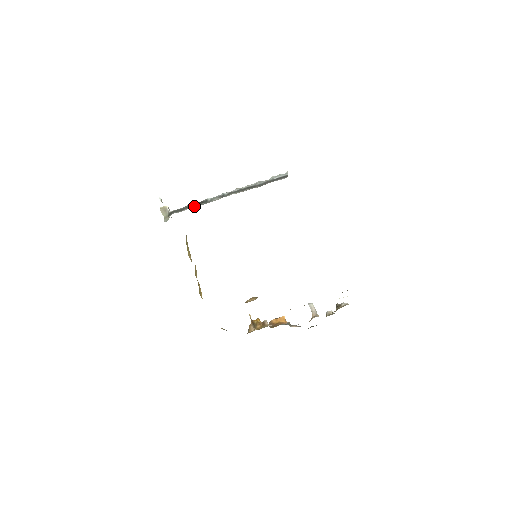
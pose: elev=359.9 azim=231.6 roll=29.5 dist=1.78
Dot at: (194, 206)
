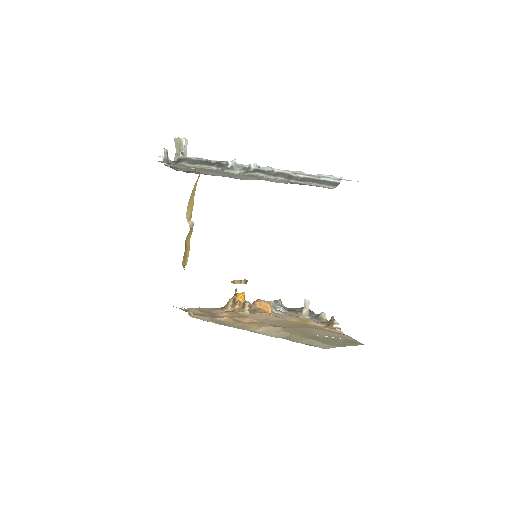
Dot at: (208, 168)
